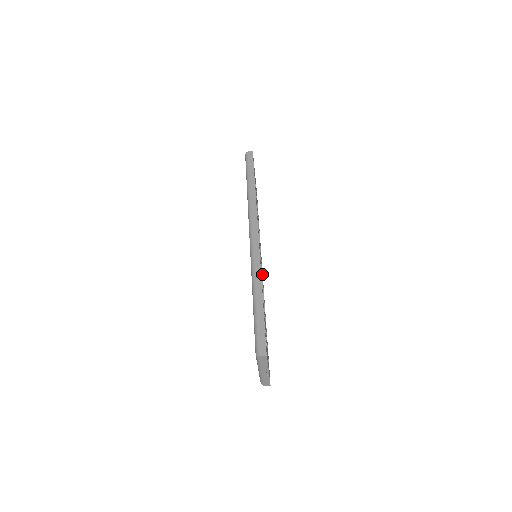
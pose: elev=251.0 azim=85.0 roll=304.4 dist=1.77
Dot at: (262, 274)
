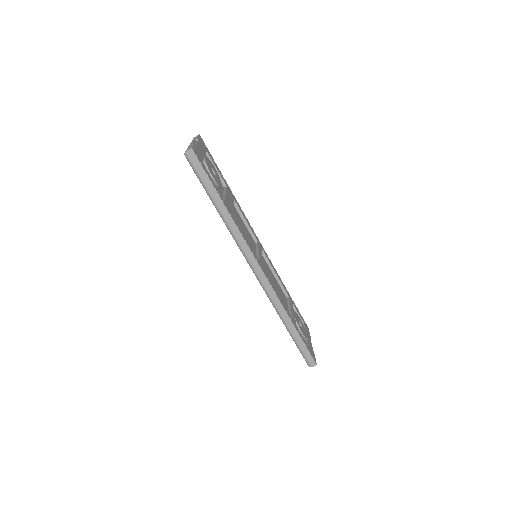
Dot at: (263, 251)
